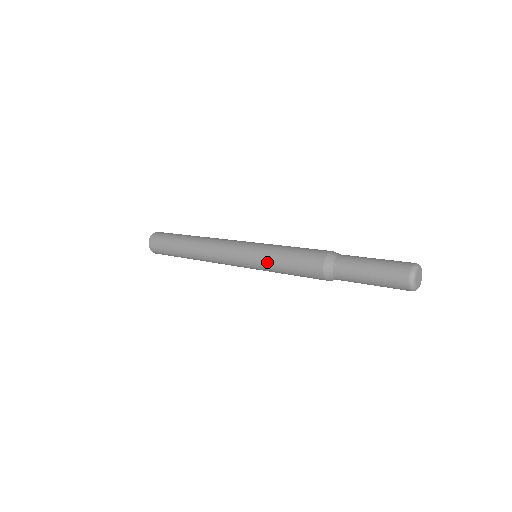
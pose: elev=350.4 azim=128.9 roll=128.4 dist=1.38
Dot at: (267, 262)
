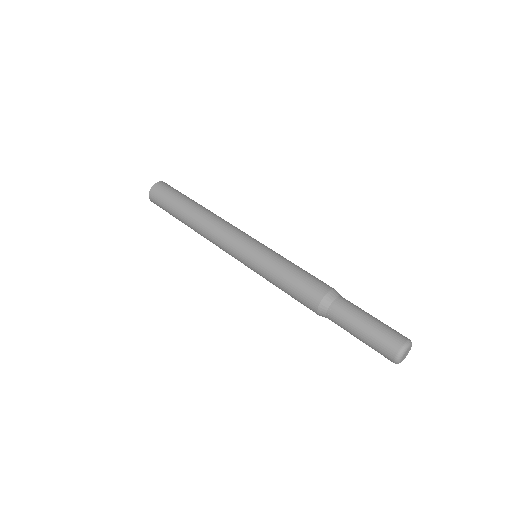
Dot at: (269, 264)
